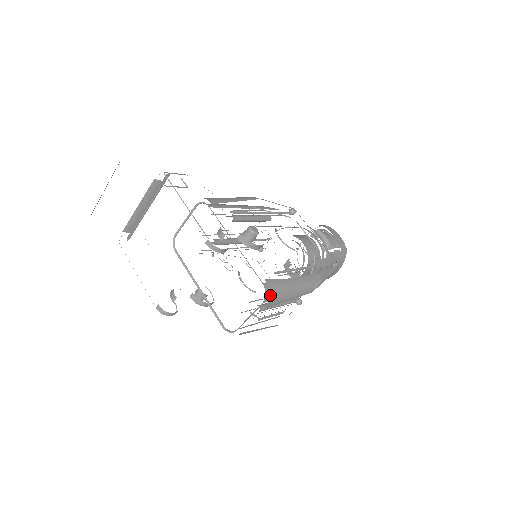
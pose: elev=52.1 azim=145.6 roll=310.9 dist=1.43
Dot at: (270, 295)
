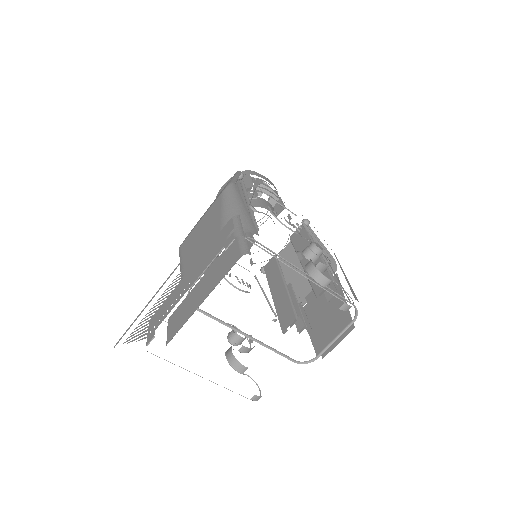
Dot at: occluded
